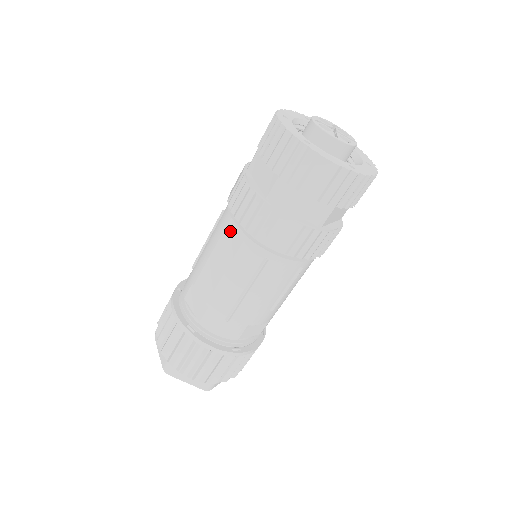
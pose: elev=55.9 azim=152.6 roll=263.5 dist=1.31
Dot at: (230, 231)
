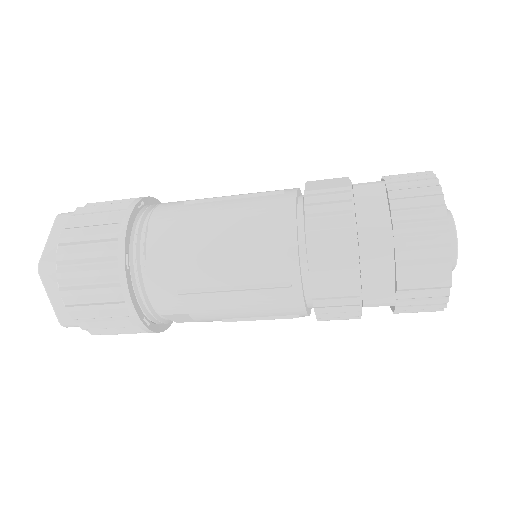
Dot at: (282, 222)
